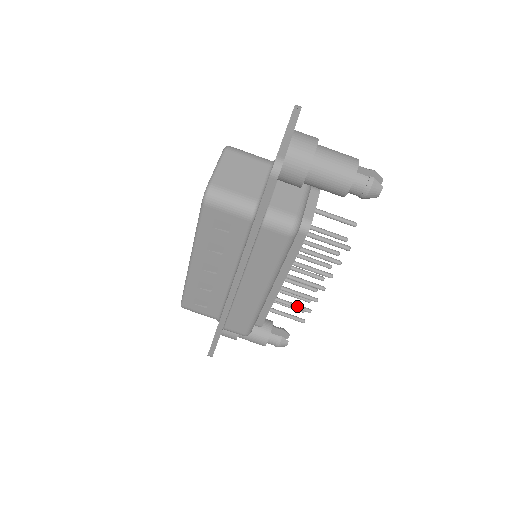
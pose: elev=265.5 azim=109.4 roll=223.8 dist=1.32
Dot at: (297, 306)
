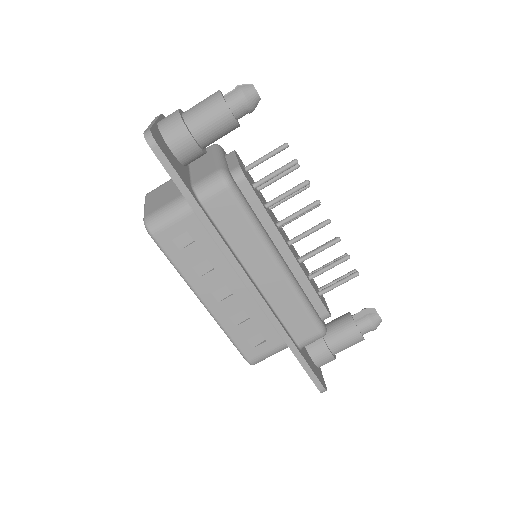
Dot at: (333, 263)
